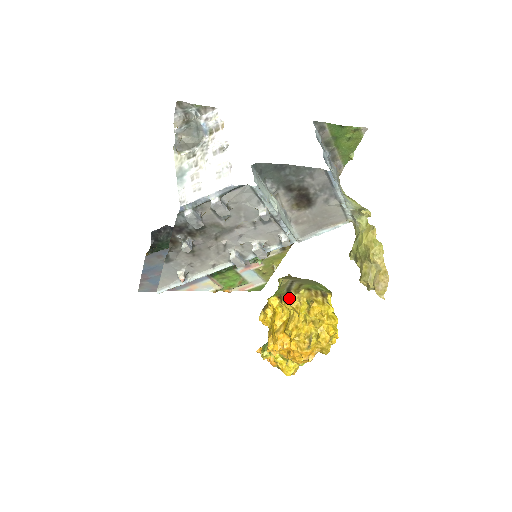
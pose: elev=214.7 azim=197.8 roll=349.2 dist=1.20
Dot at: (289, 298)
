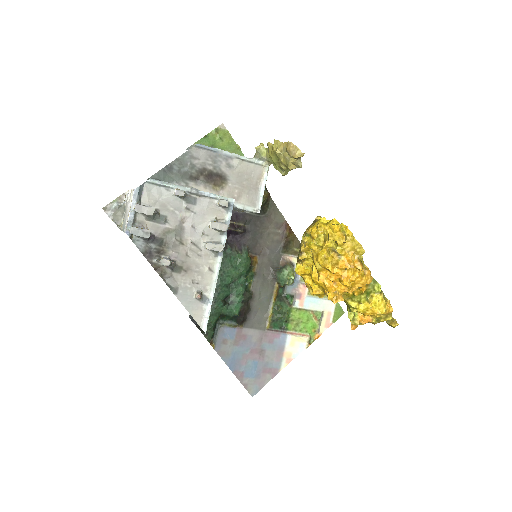
Dot at: occluded
